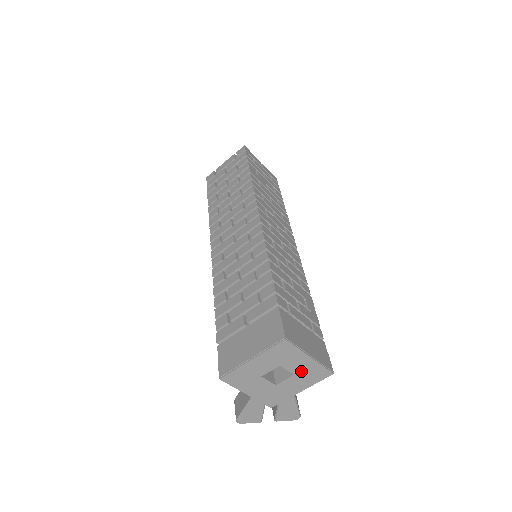
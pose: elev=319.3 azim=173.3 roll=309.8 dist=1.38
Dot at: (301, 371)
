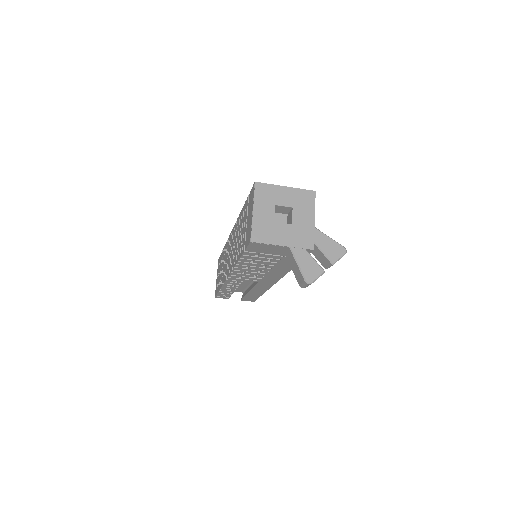
Dot at: (293, 202)
